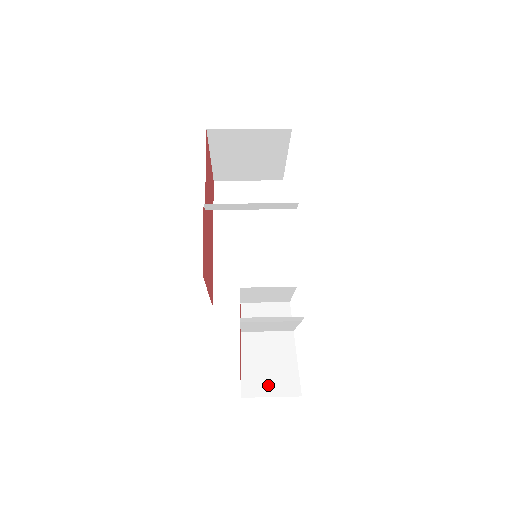
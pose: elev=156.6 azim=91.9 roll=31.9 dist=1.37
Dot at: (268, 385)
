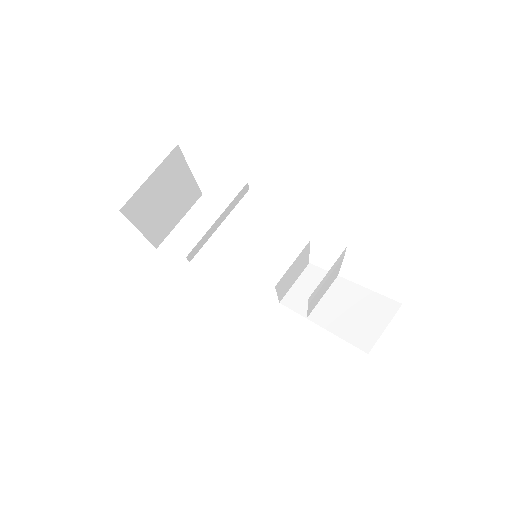
Dot at: (372, 325)
